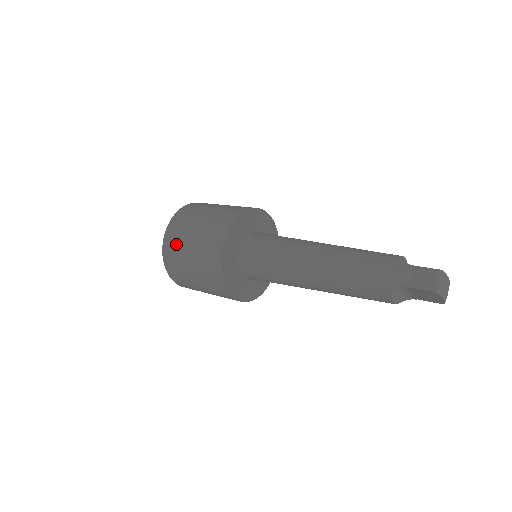
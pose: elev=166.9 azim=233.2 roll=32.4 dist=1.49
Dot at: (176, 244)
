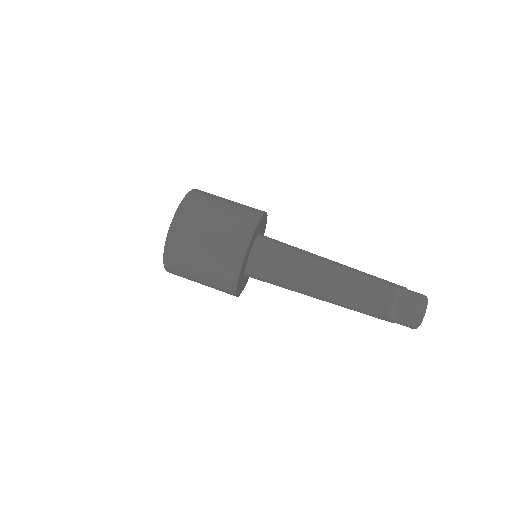
Dot at: occluded
